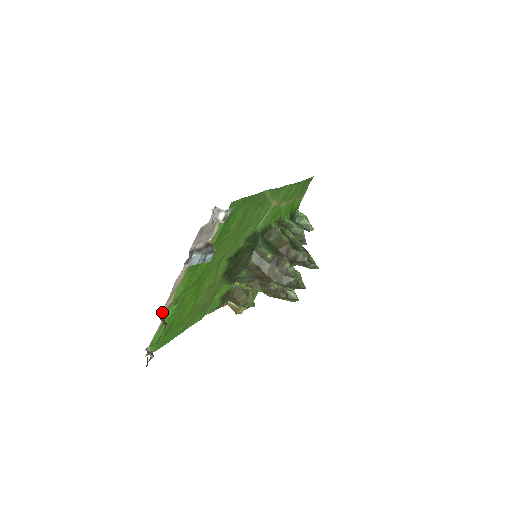
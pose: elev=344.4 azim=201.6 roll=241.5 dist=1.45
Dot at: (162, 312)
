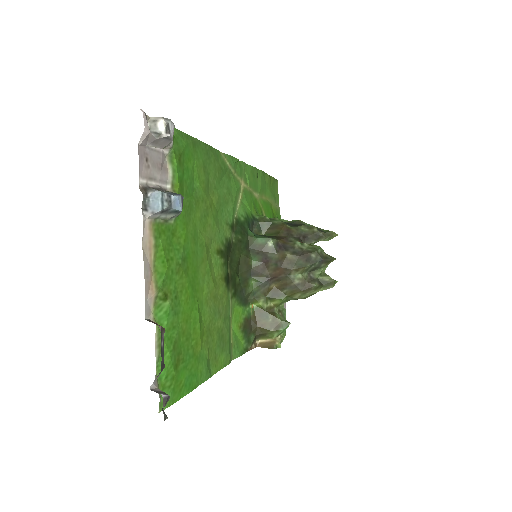
Dot at: (148, 313)
